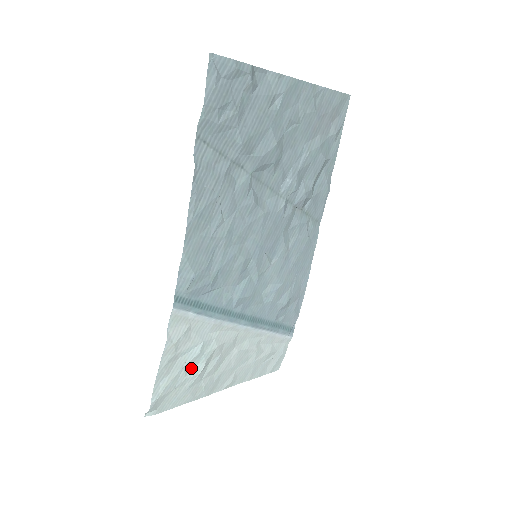
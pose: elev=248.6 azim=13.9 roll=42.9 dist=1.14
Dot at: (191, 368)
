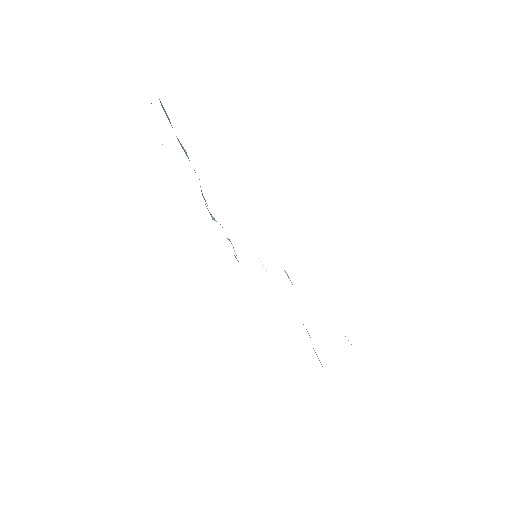
Dot at: occluded
